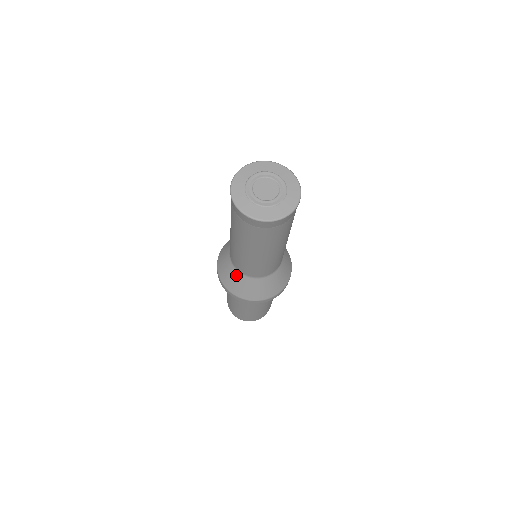
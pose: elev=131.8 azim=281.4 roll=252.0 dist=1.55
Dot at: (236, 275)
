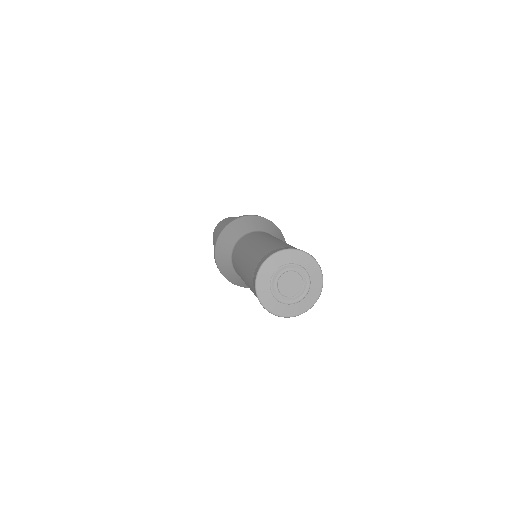
Dot at: (236, 276)
